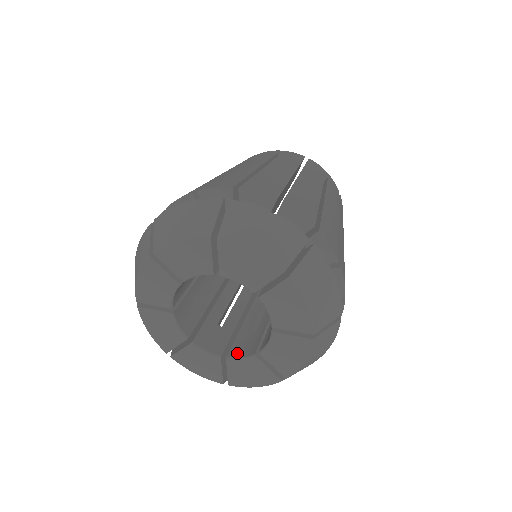
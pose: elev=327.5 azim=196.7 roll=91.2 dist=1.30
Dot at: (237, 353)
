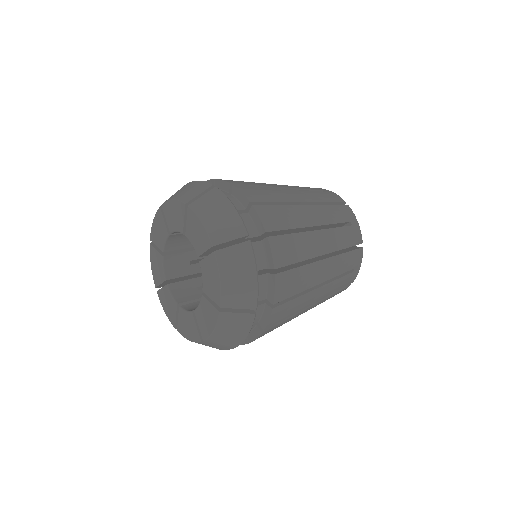
Dot at: (188, 307)
